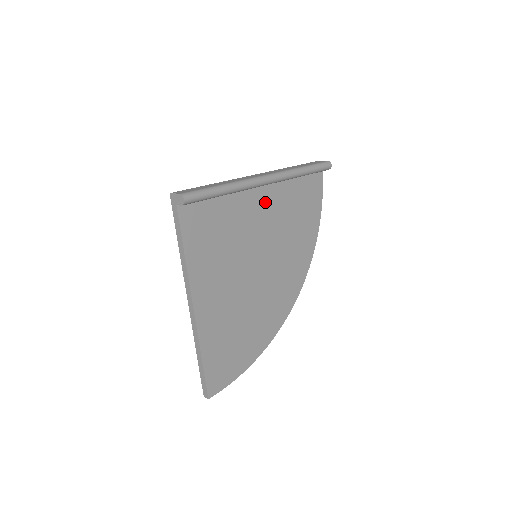
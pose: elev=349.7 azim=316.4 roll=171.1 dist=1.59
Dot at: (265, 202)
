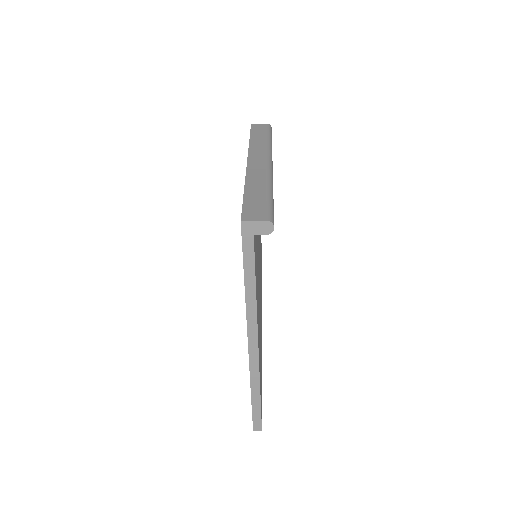
Dot at: occluded
